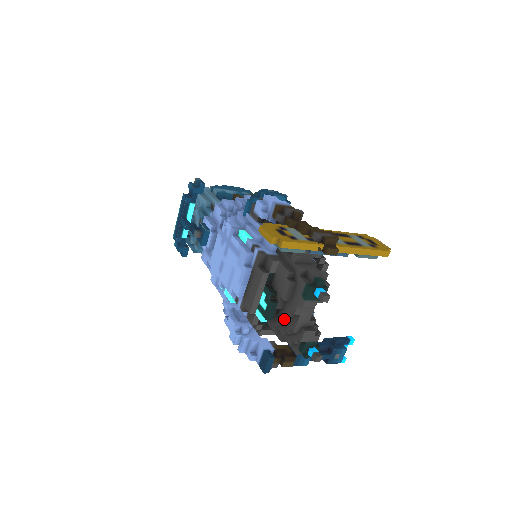
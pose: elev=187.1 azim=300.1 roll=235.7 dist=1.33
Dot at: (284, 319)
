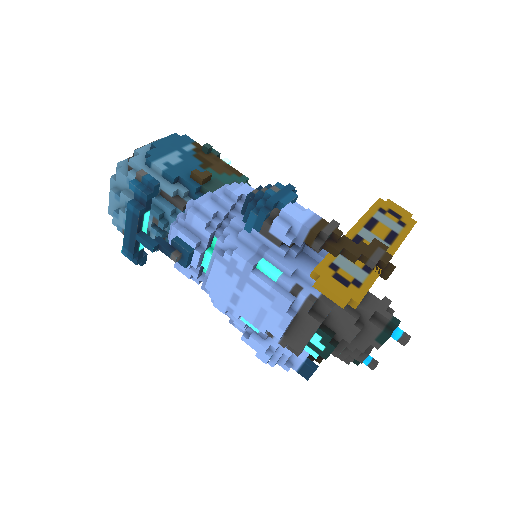
Dot at: (342, 350)
